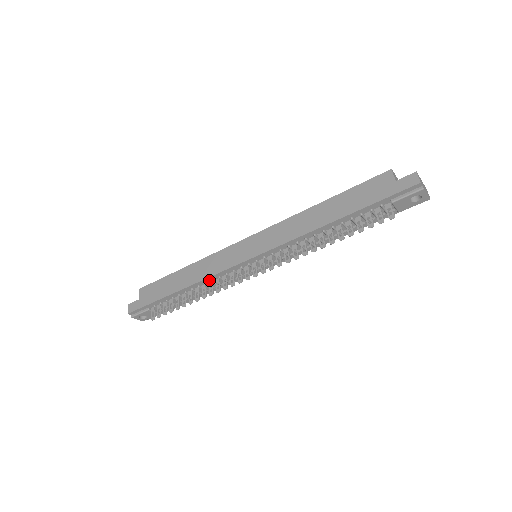
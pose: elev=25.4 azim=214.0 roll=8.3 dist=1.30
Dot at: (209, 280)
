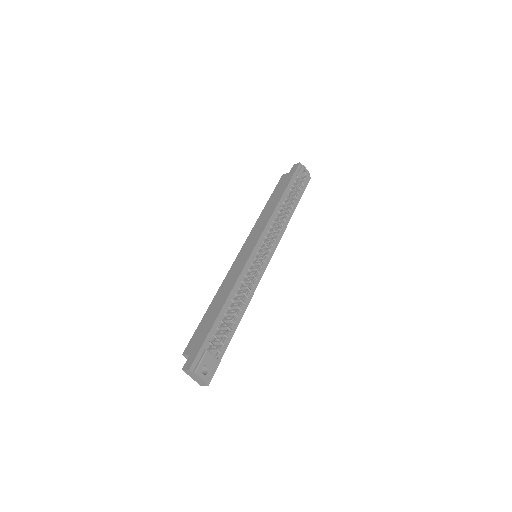
Dot at: (239, 283)
